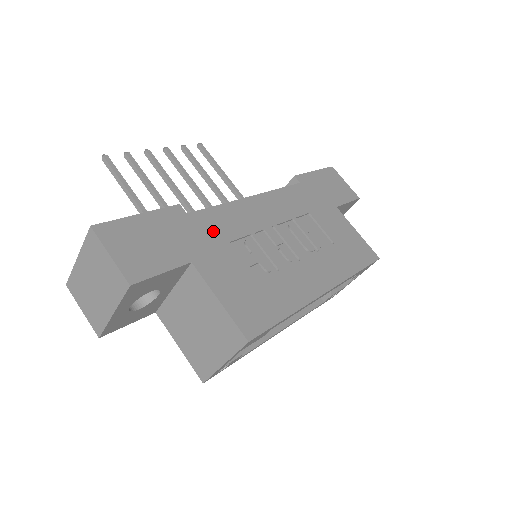
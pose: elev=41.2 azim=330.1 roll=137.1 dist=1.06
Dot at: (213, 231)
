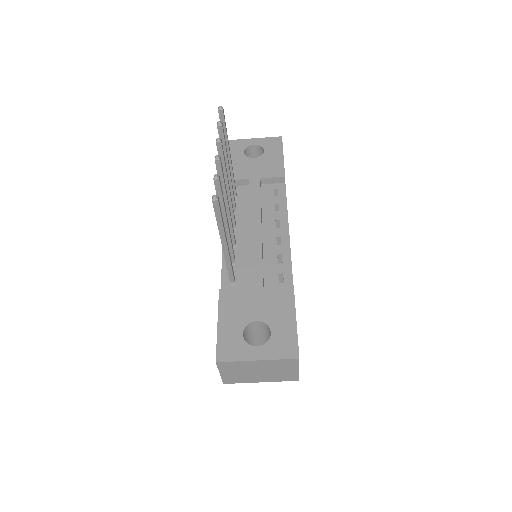
Dot at: occluded
